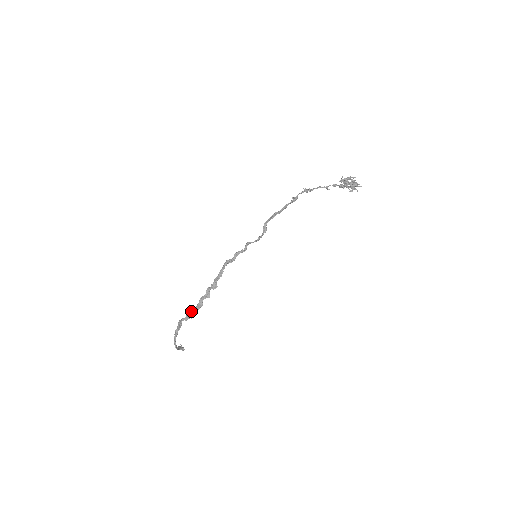
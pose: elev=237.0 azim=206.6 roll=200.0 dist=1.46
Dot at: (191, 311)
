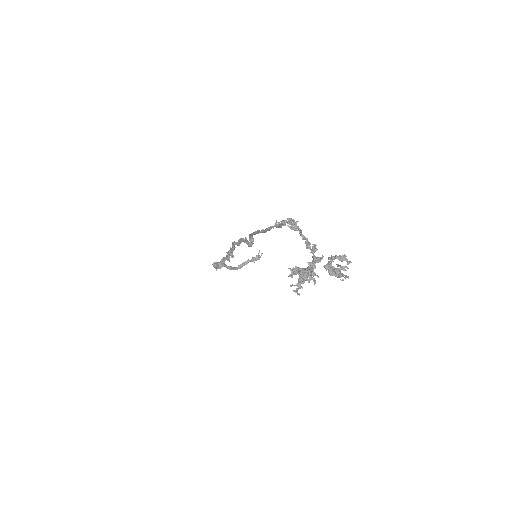
Dot at: (215, 265)
